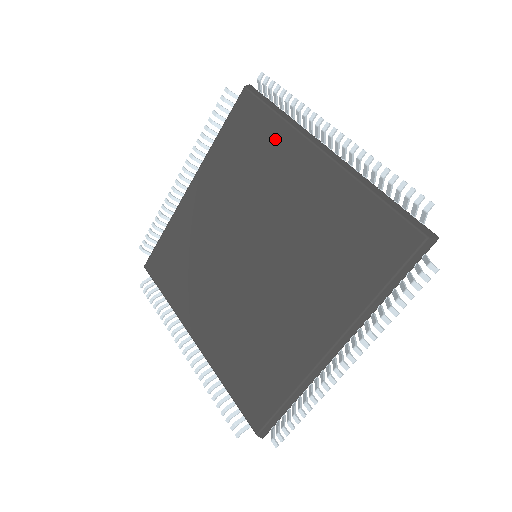
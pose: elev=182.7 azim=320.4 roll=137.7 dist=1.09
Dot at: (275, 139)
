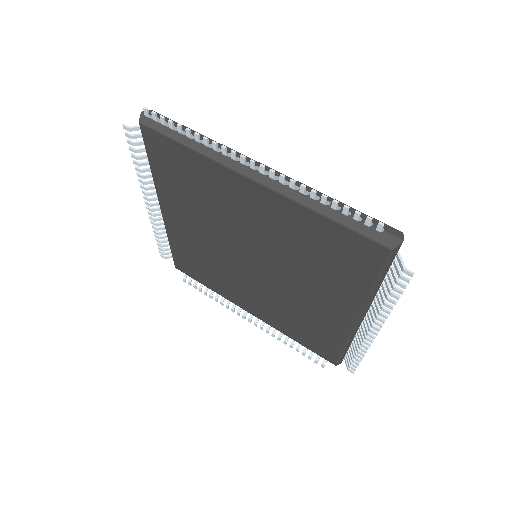
Dot at: (349, 286)
